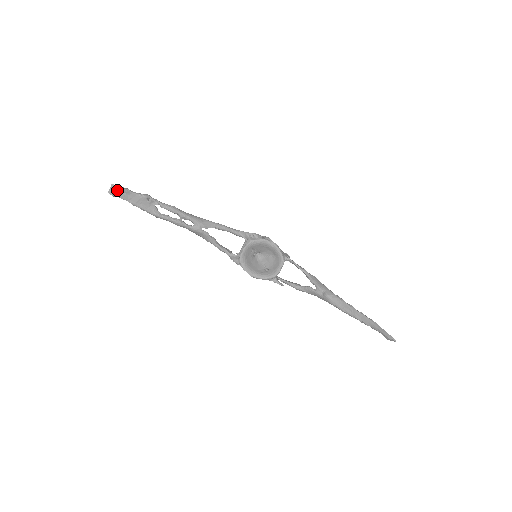
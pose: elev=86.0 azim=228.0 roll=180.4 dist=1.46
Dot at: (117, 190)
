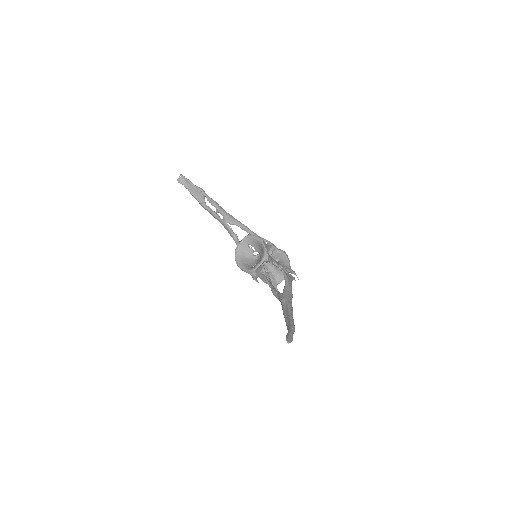
Dot at: (183, 180)
